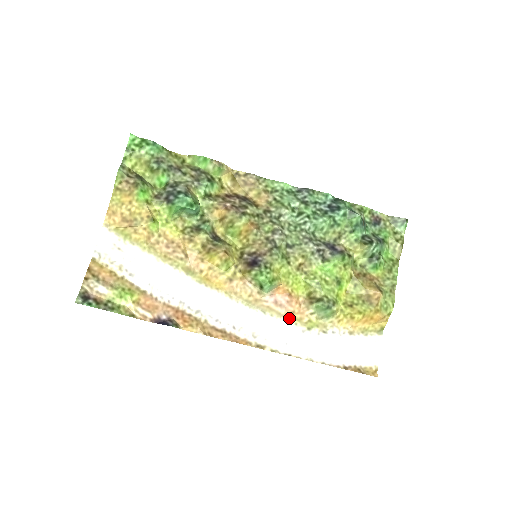
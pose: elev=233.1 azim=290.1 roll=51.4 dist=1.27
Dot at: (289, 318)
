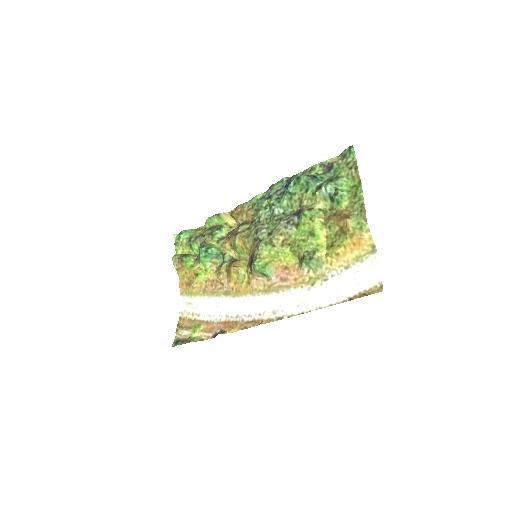
Dot at: (295, 285)
